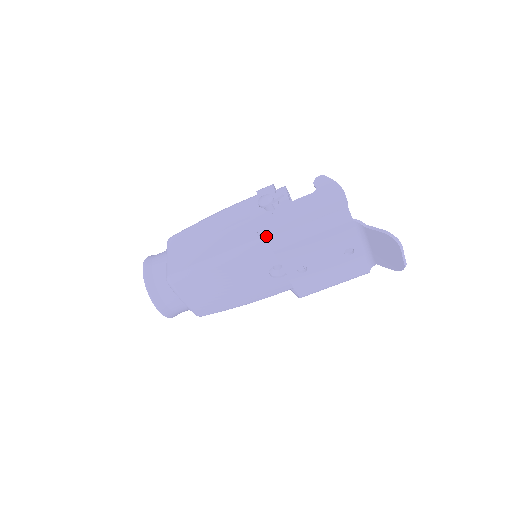
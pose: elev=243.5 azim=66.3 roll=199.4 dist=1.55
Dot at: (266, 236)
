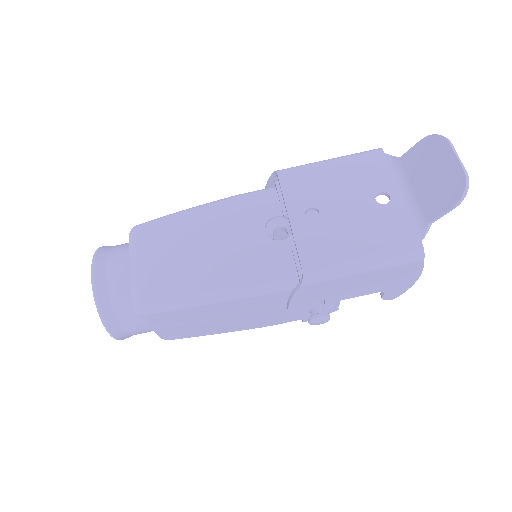
Dot at: occluded
